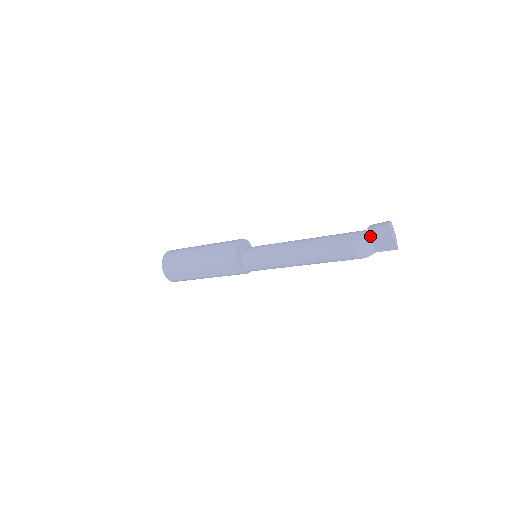
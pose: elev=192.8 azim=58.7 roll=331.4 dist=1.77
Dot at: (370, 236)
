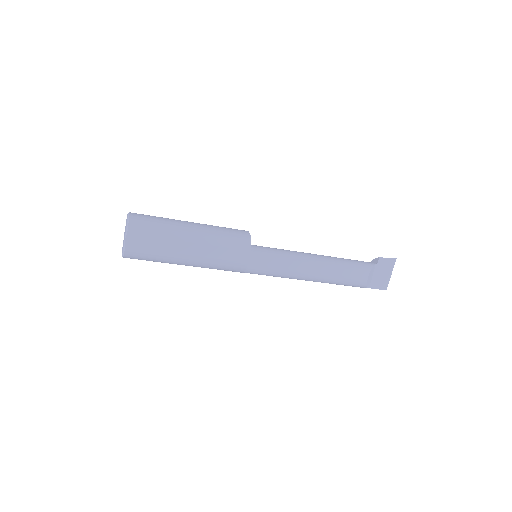
Dot at: (376, 267)
